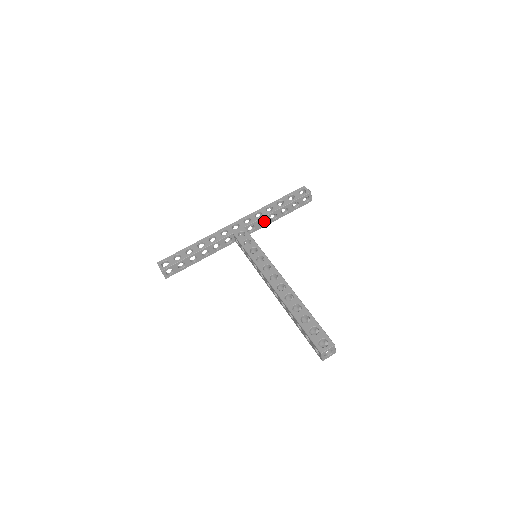
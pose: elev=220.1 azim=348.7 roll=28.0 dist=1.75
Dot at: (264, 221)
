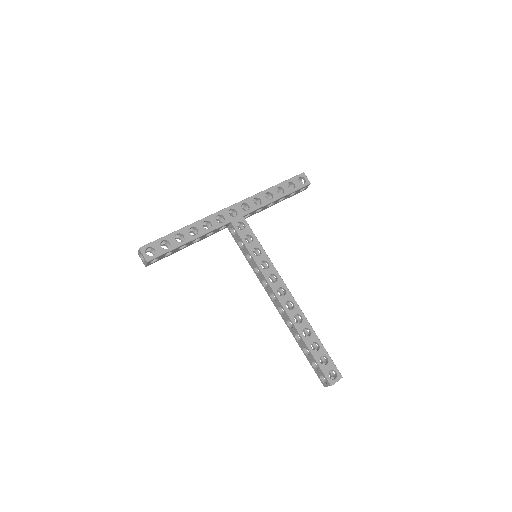
Dot at: occluded
